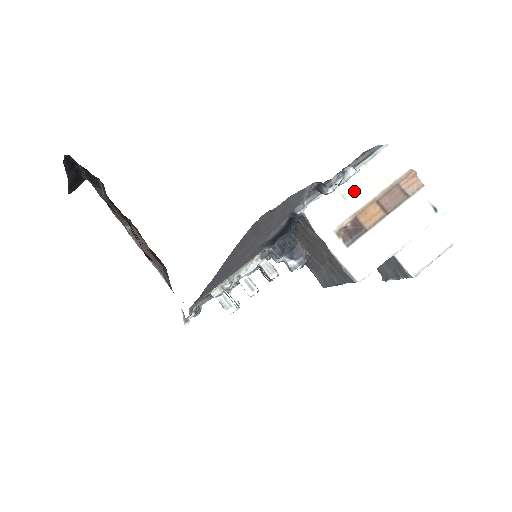
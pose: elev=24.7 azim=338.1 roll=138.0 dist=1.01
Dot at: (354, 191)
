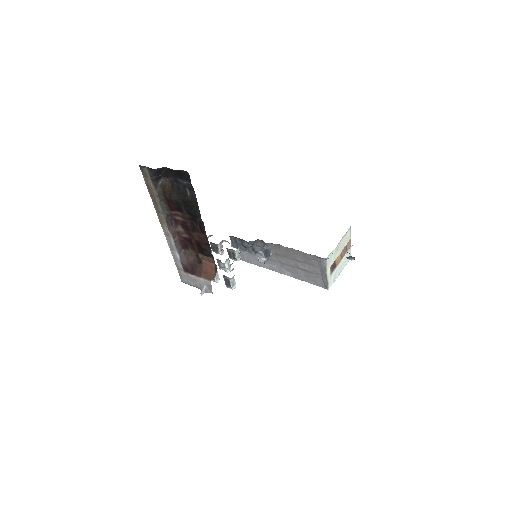
Dot at: (339, 248)
